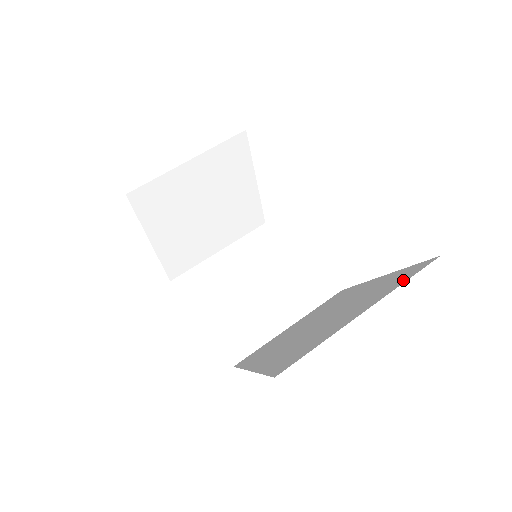
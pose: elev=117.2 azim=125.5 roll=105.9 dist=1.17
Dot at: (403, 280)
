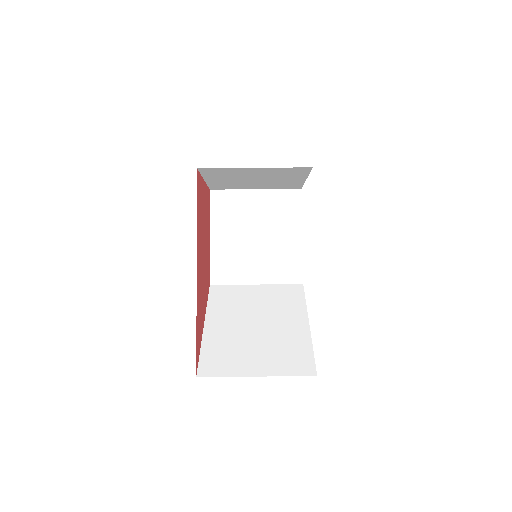
Dot at: (291, 371)
